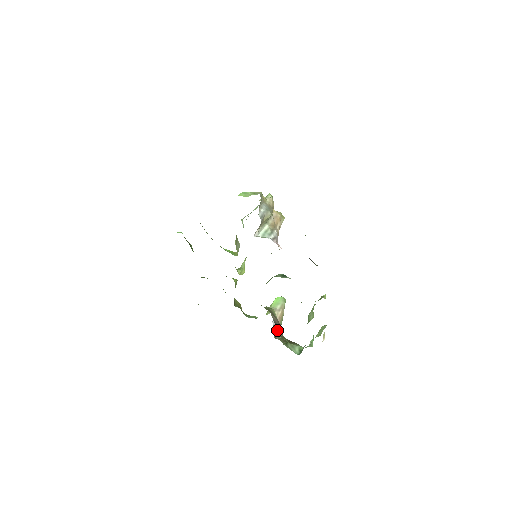
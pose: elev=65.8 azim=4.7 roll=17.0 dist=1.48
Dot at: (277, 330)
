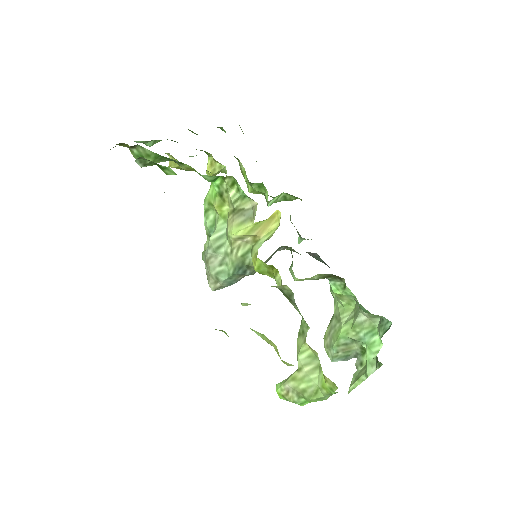
Dot at: occluded
